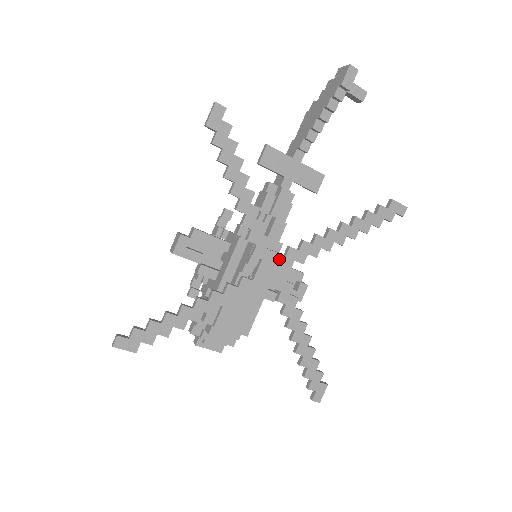
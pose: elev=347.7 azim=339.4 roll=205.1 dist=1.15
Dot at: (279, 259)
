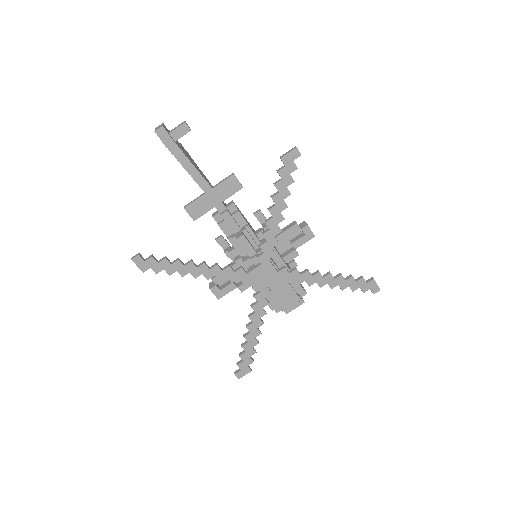
Dot at: (260, 269)
